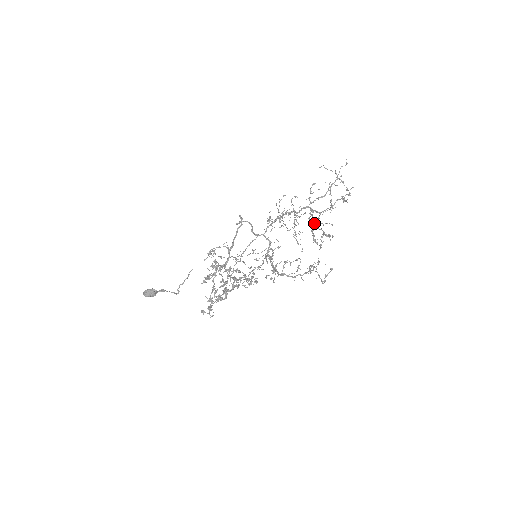
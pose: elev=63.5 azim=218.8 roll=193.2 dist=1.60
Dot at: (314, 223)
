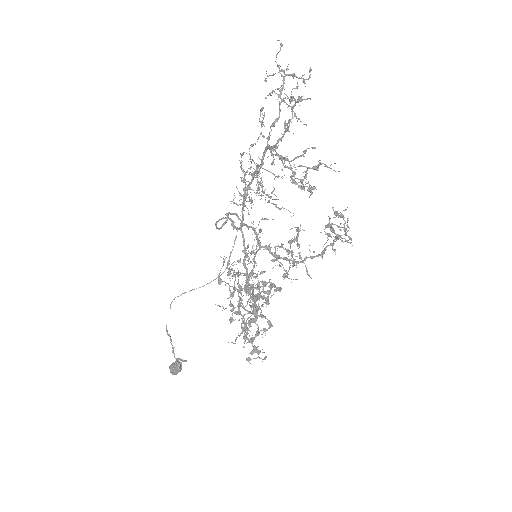
Dot at: (289, 163)
